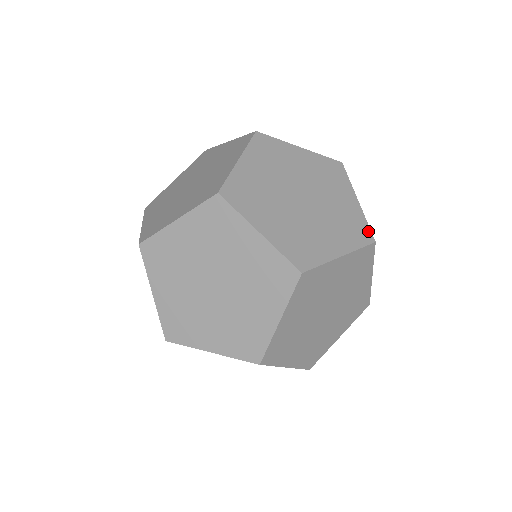
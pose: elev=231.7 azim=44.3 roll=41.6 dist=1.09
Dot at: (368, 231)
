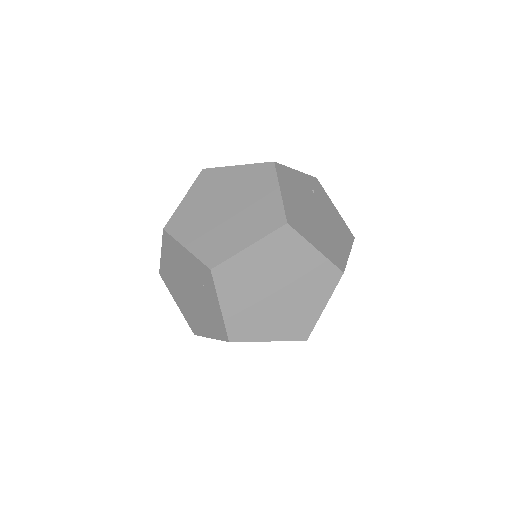
Dot at: occluded
